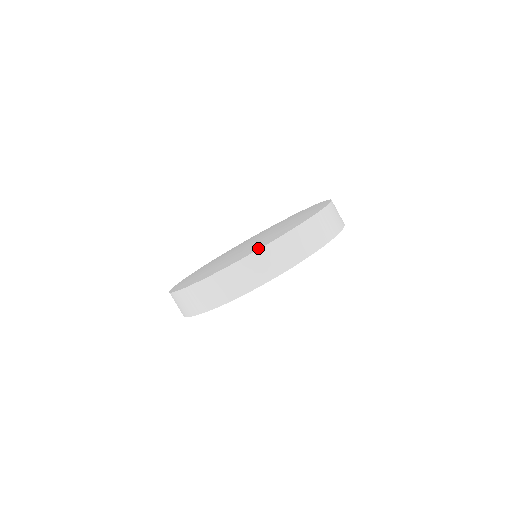
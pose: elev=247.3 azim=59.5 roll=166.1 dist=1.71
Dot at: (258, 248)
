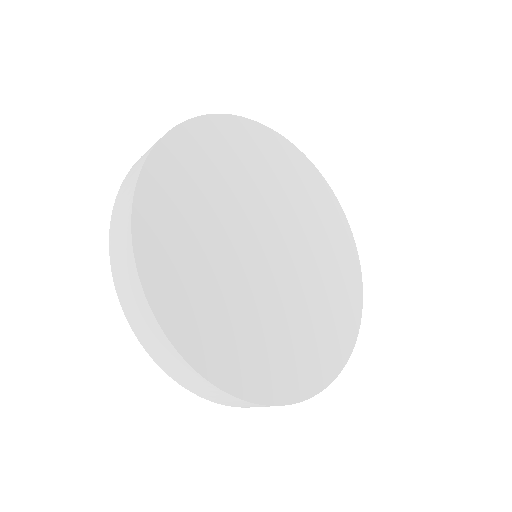
Dot at: occluded
